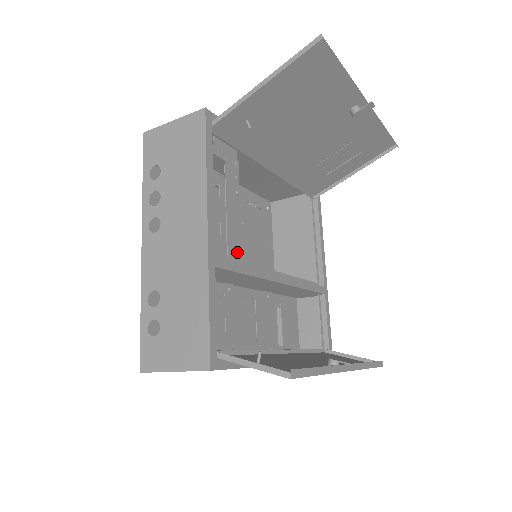
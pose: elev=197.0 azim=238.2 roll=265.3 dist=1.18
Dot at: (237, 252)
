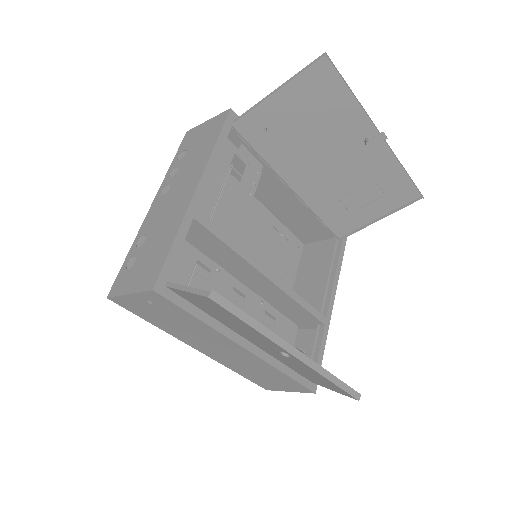
Dot at: (233, 238)
